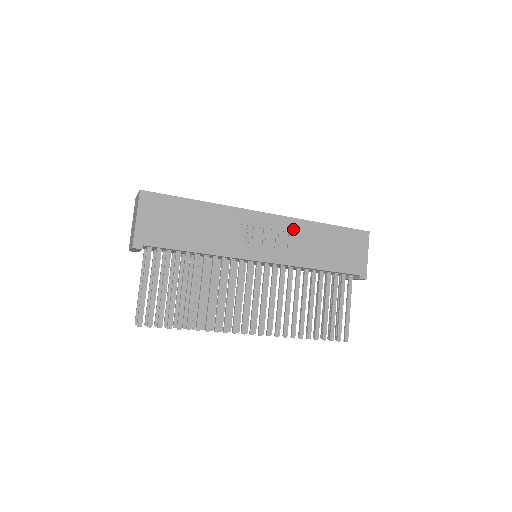
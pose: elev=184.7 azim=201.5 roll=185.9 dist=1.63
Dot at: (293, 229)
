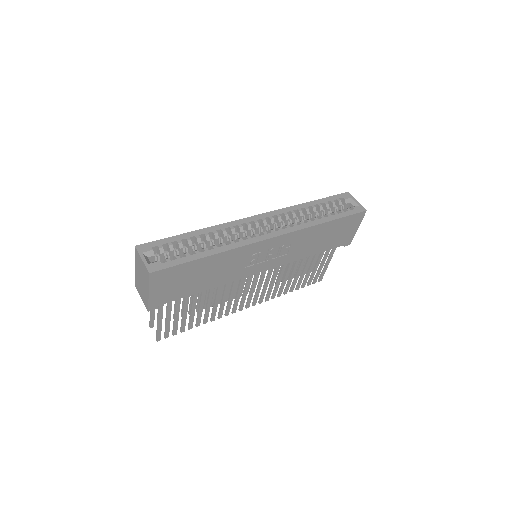
Dot at: (296, 238)
